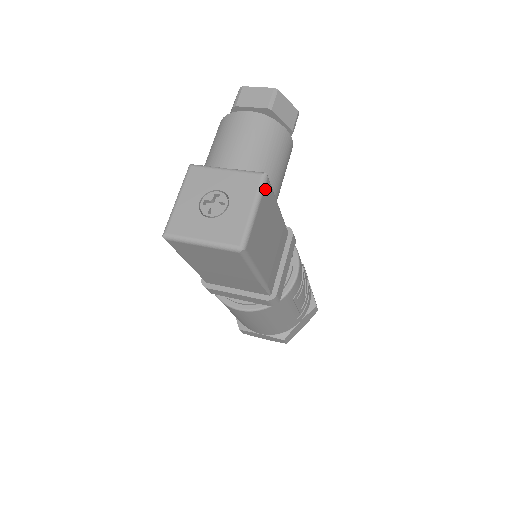
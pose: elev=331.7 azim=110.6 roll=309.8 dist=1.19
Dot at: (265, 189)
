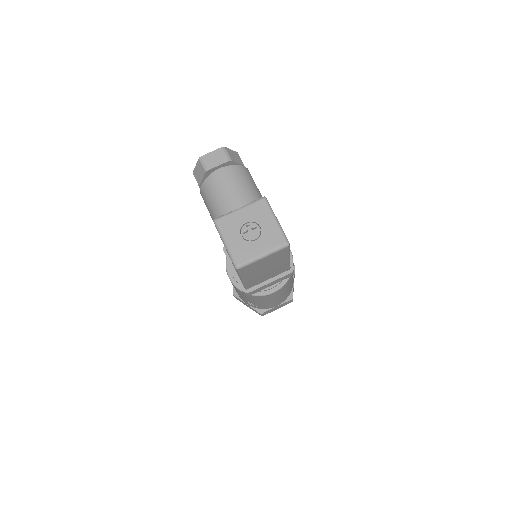
Dot at: (270, 206)
